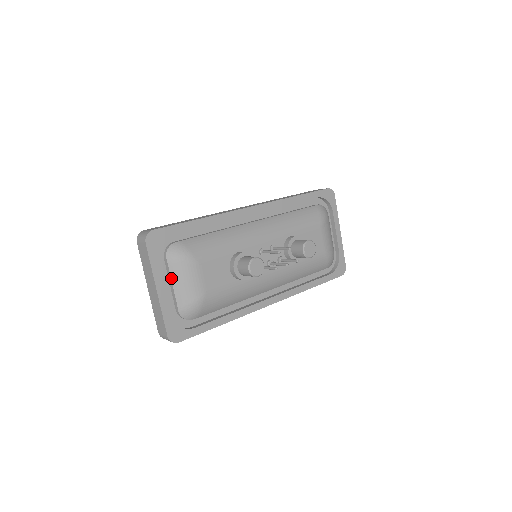
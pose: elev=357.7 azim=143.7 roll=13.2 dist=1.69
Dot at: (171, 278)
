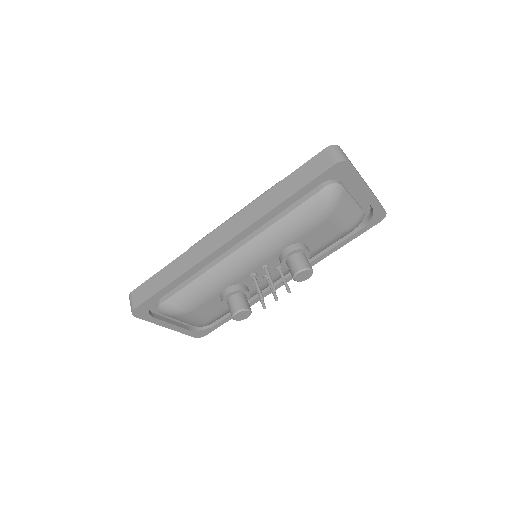
Dot at: (173, 318)
